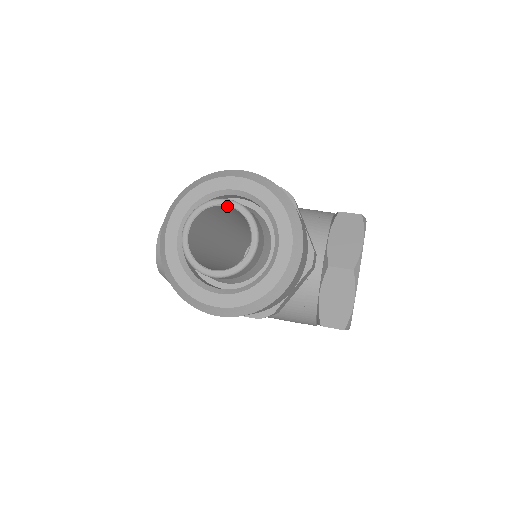
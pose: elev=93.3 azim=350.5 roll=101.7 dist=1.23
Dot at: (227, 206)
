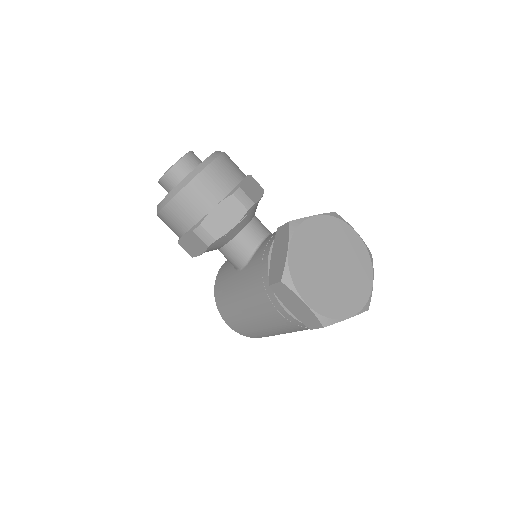
Dot at: occluded
